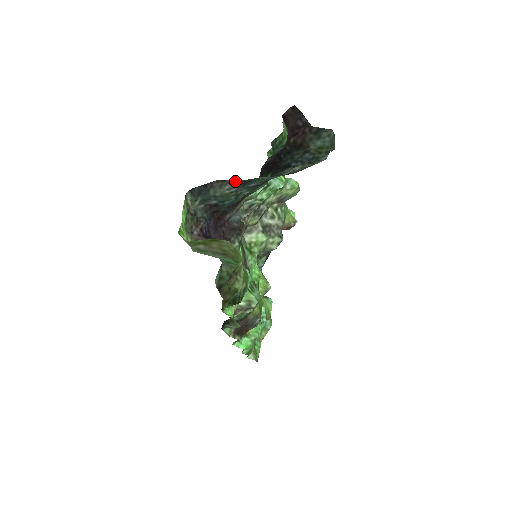
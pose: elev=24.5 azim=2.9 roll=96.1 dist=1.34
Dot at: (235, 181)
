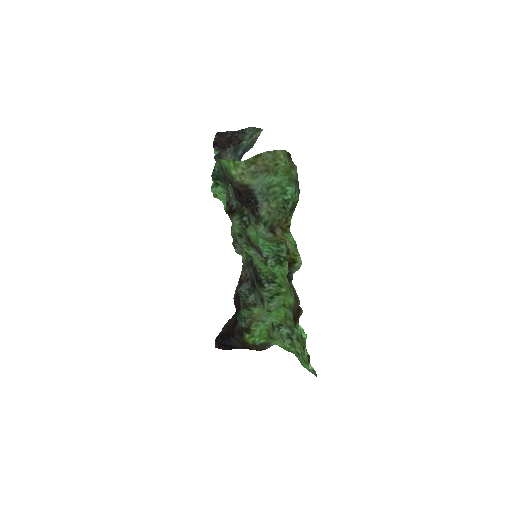
Dot at: (232, 148)
